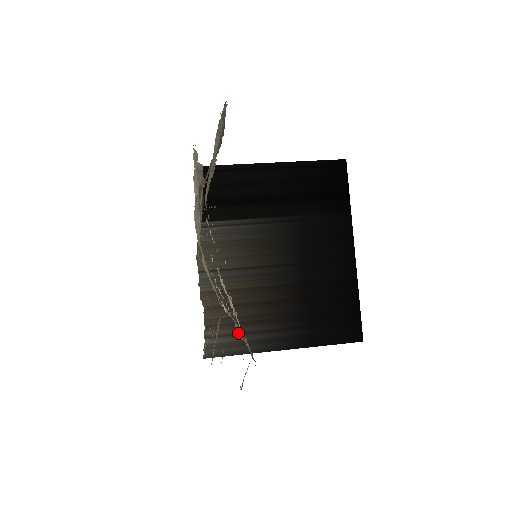
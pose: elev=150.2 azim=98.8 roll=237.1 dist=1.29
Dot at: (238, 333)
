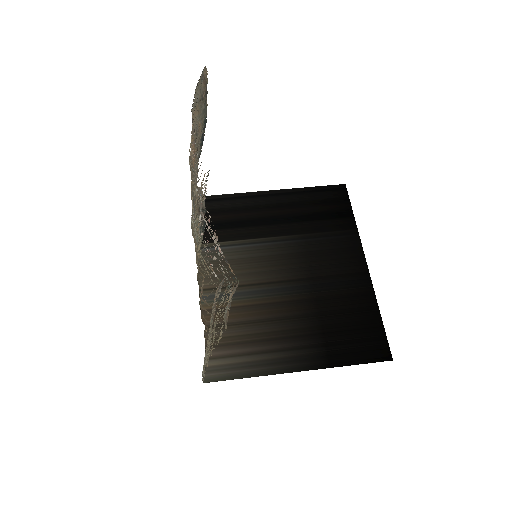
Dot at: (244, 353)
